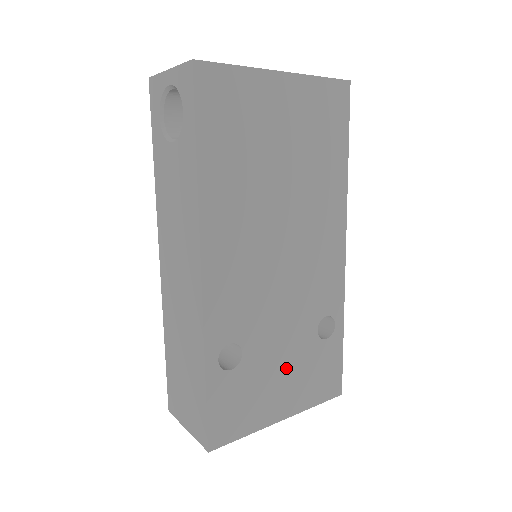
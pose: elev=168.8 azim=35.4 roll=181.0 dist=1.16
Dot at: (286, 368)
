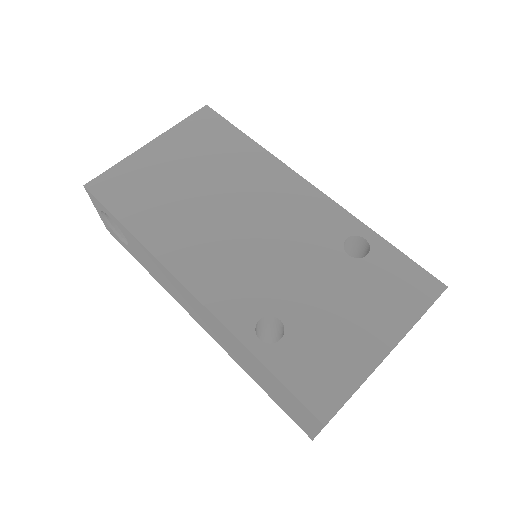
Dot at: (344, 304)
